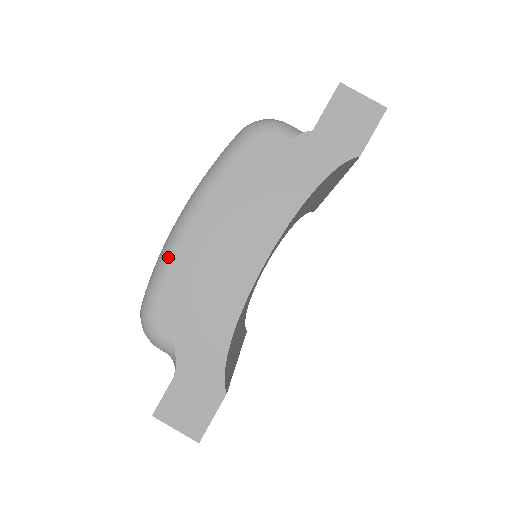
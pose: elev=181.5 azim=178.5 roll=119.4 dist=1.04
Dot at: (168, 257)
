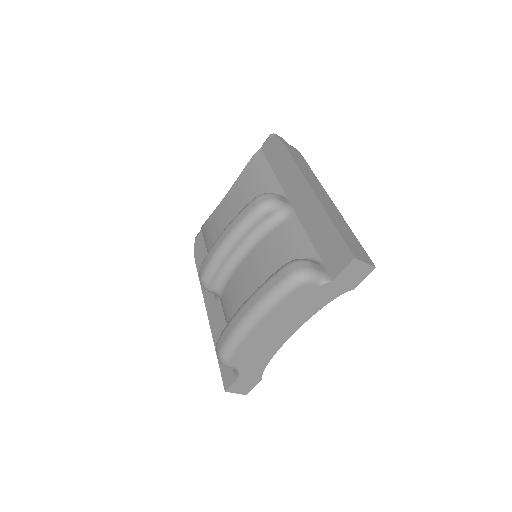
Dot at: (240, 340)
